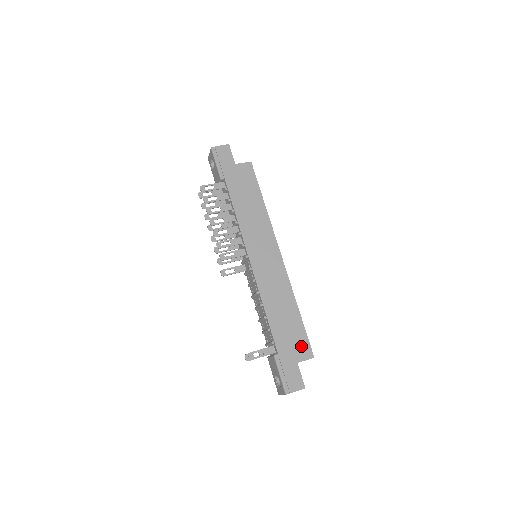
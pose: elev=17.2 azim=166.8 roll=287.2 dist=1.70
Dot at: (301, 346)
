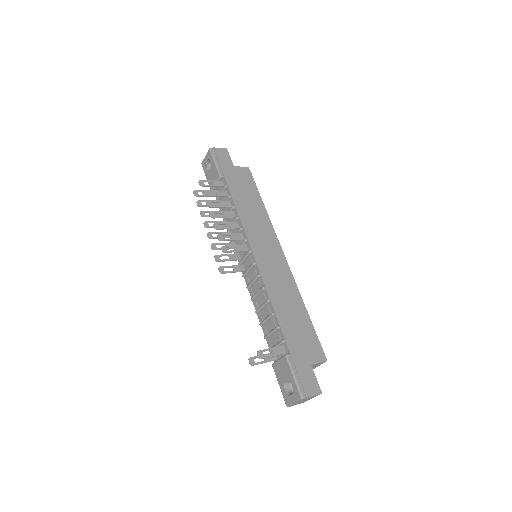
Dot at: (313, 347)
